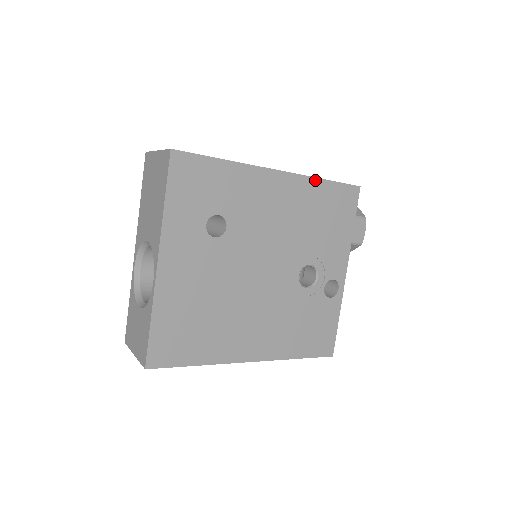
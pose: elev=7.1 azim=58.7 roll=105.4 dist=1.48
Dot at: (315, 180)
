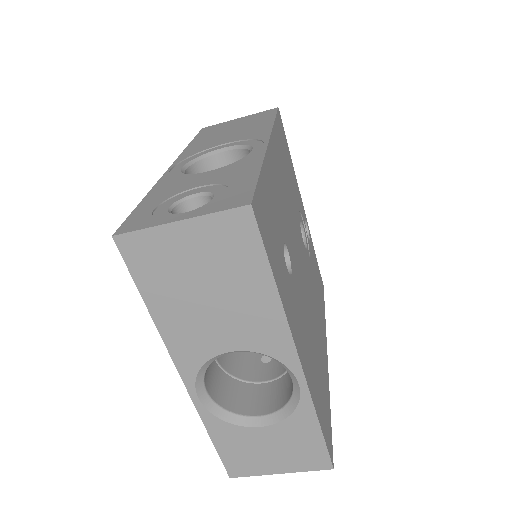
Dot at: (274, 128)
